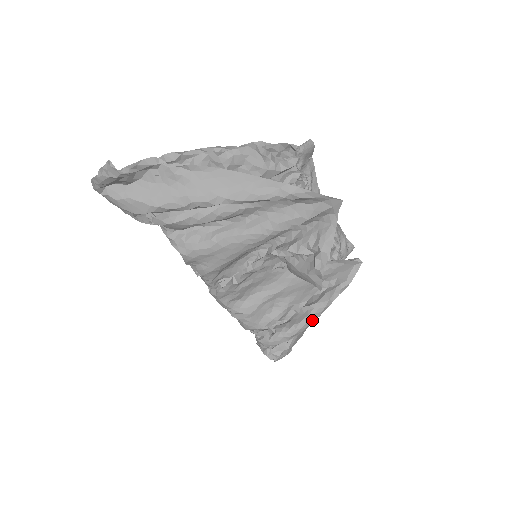
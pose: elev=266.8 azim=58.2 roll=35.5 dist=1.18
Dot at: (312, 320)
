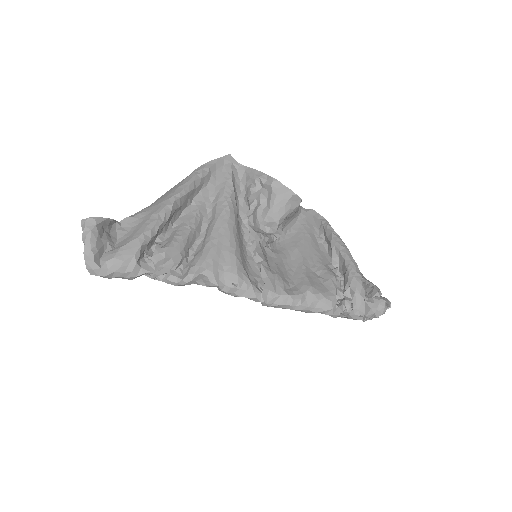
Dot at: (346, 250)
